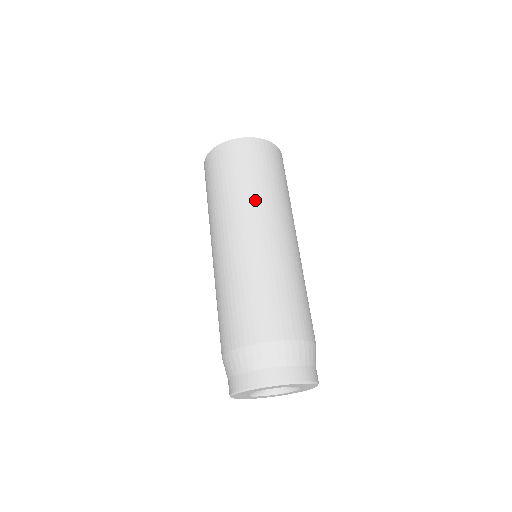
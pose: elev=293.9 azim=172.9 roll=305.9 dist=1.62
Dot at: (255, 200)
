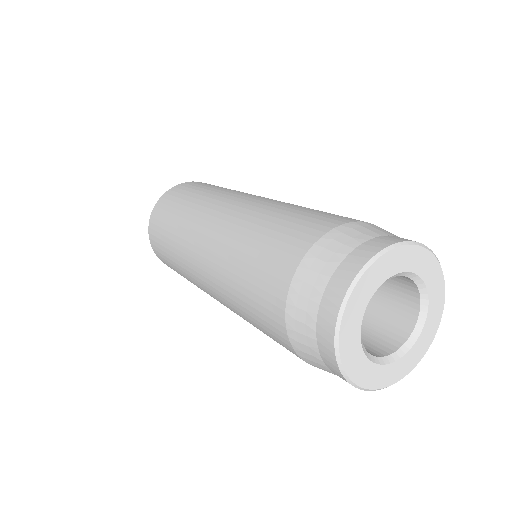
Dot at: (222, 192)
